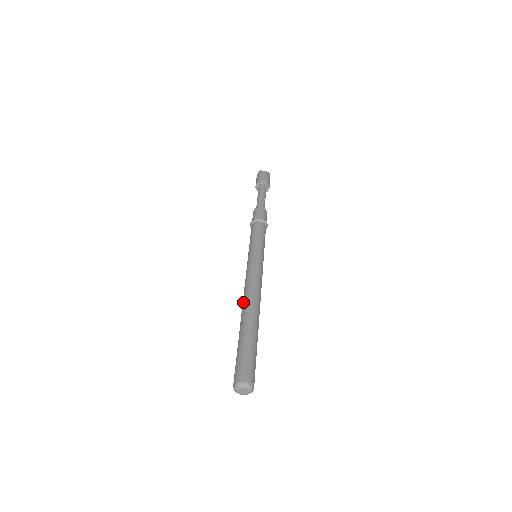
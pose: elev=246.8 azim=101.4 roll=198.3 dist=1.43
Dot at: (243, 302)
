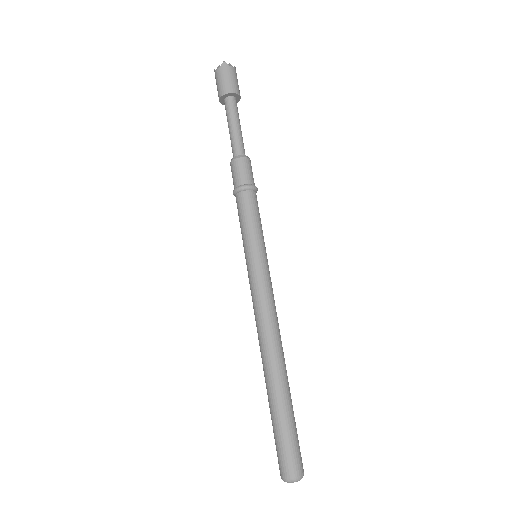
Dot at: occluded
